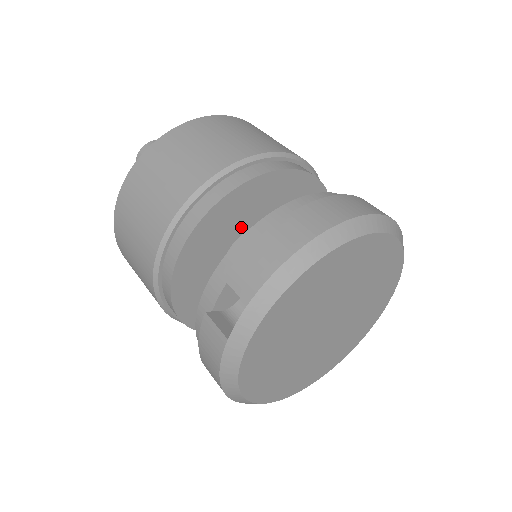
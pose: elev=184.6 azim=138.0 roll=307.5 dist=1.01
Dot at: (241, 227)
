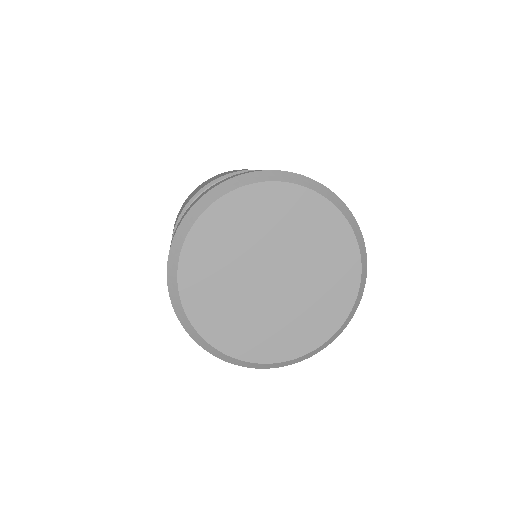
Dot at: occluded
